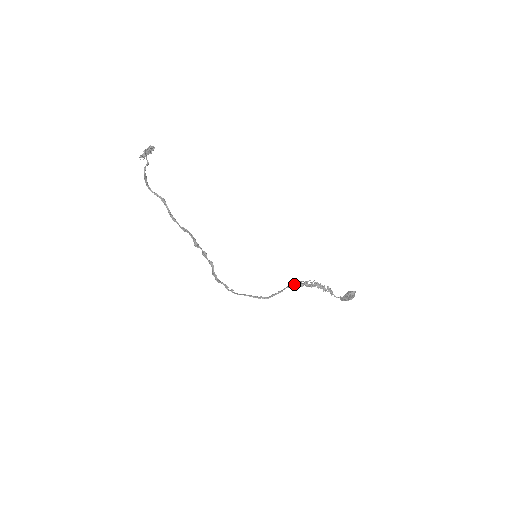
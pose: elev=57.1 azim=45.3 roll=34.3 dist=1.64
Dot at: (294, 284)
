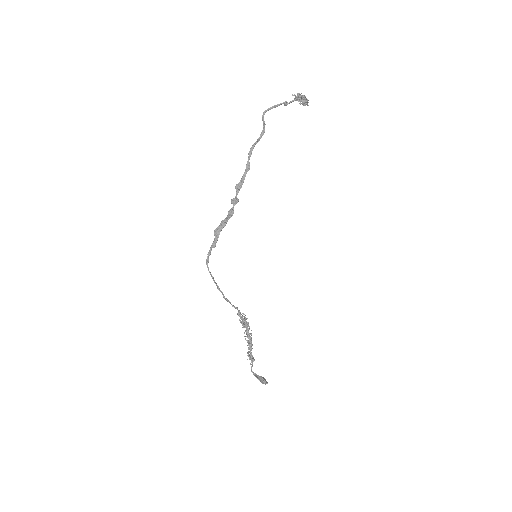
Dot at: (242, 317)
